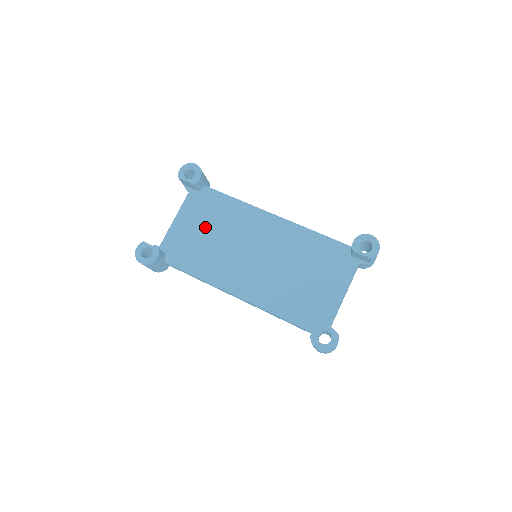
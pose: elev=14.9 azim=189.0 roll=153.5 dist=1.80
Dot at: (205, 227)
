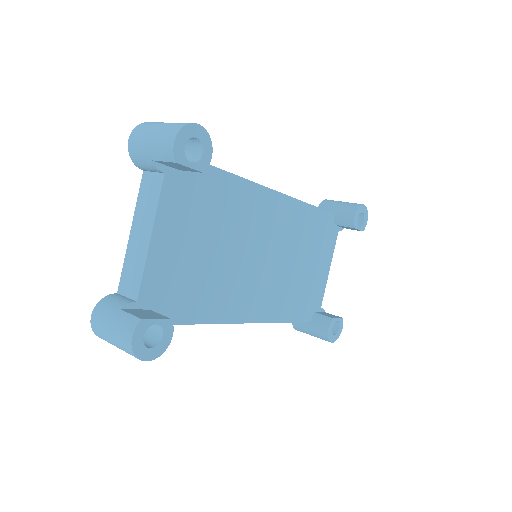
Dot at: (202, 238)
